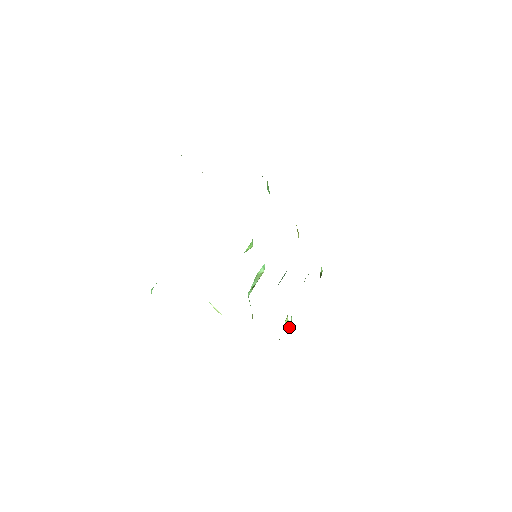
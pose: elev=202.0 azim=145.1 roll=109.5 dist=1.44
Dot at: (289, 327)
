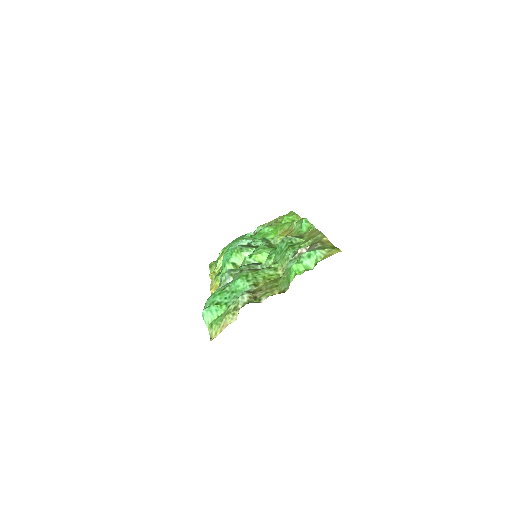
Dot at: occluded
